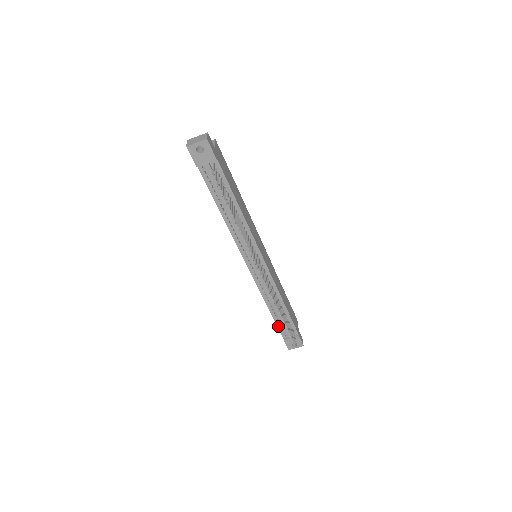
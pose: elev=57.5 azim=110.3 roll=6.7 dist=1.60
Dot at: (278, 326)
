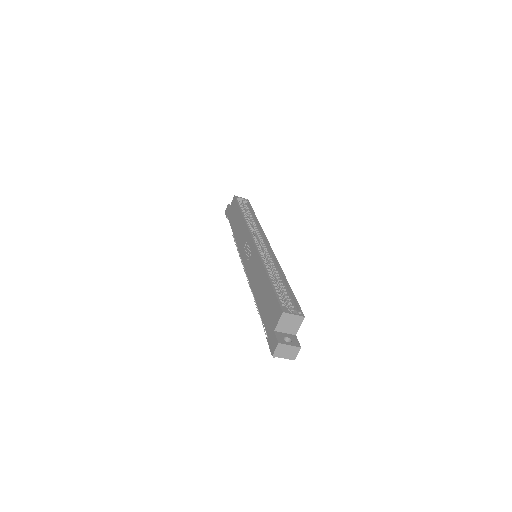
Dot at: (230, 224)
